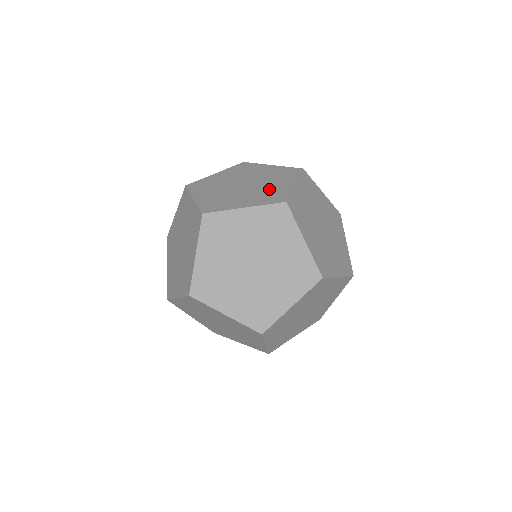
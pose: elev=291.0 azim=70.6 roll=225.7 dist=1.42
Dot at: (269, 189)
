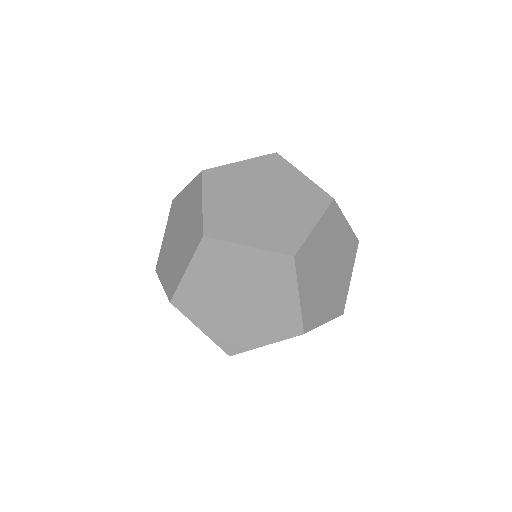
Dot at: (285, 223)
